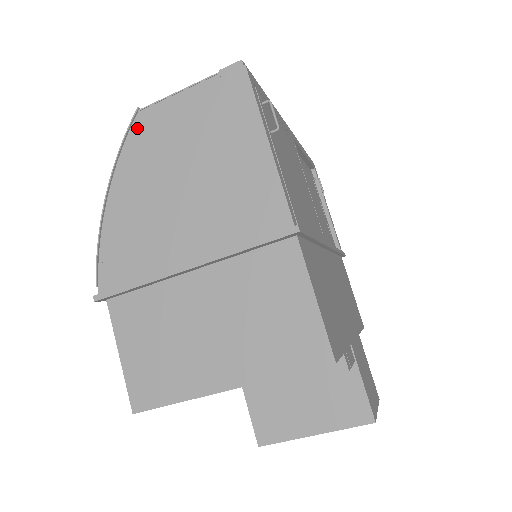
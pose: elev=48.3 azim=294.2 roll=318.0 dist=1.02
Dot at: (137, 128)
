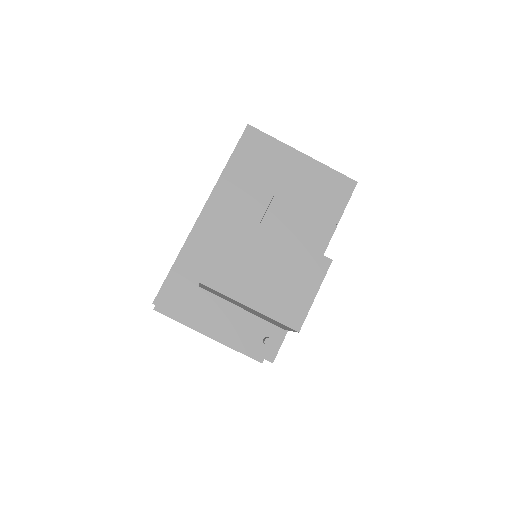
Dot at: occluded
